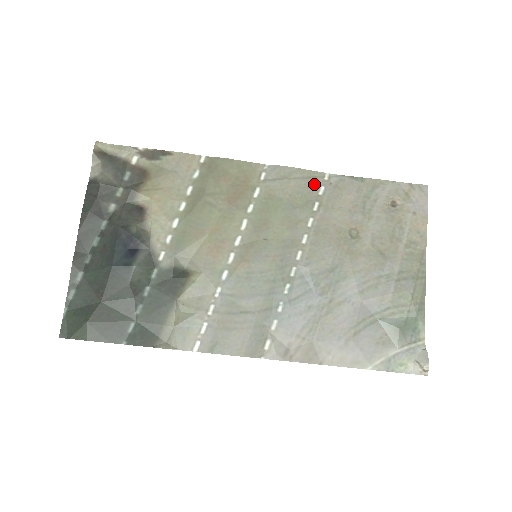
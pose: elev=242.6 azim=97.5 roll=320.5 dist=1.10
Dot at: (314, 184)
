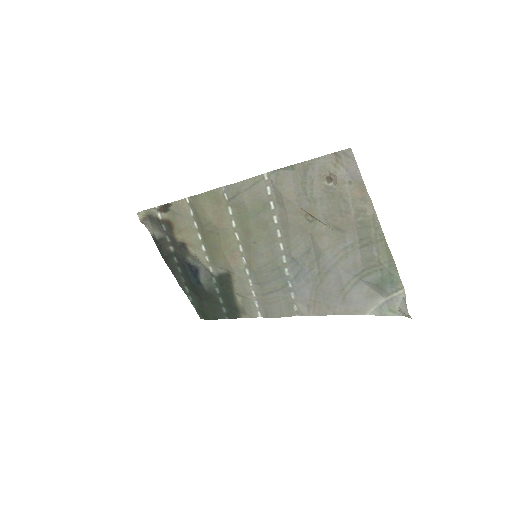
Dot at: (260, 188)
